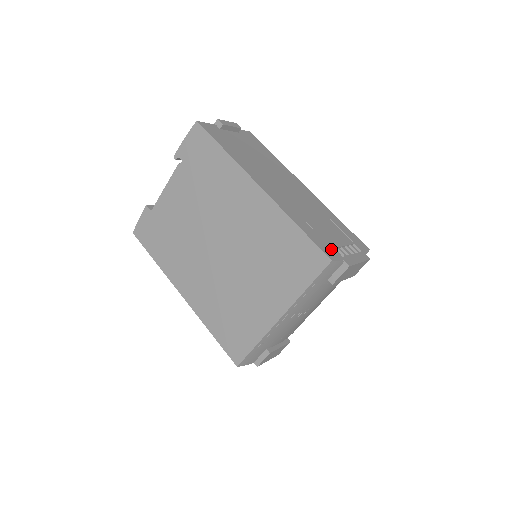
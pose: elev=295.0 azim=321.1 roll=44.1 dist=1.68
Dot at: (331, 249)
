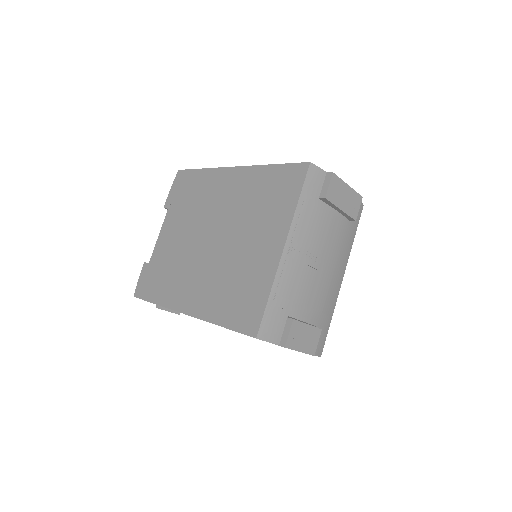
Dot at: occluded
